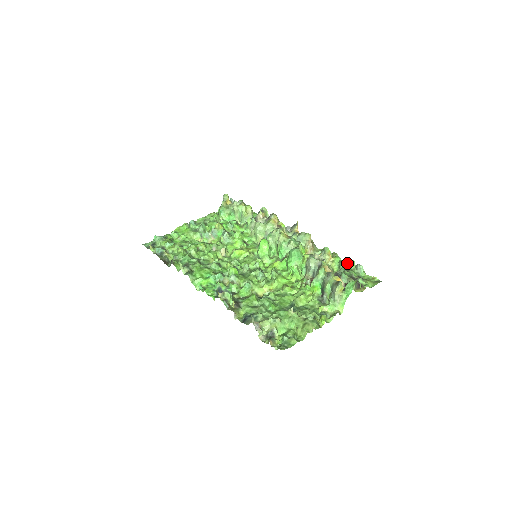
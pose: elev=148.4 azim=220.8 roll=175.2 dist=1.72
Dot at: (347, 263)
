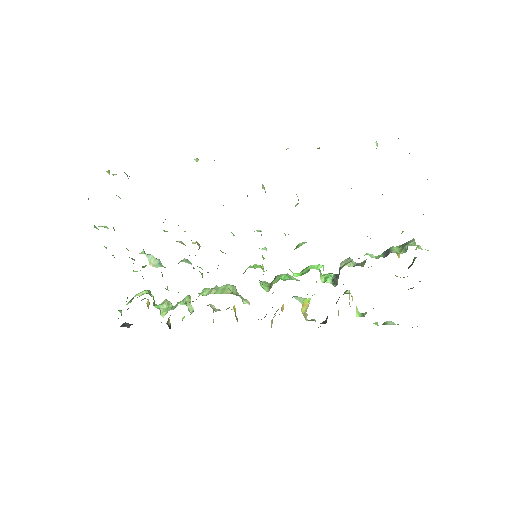
Dot at: occluded
